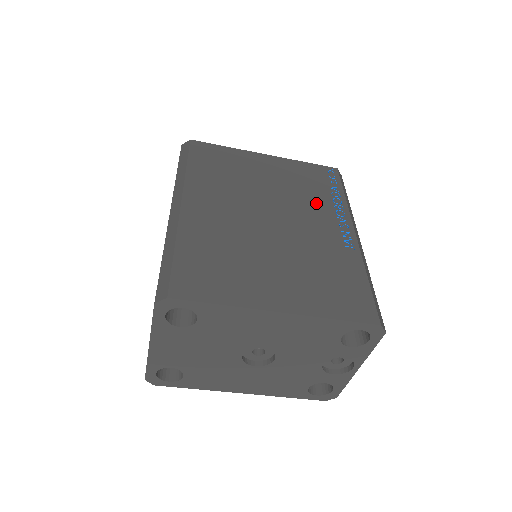
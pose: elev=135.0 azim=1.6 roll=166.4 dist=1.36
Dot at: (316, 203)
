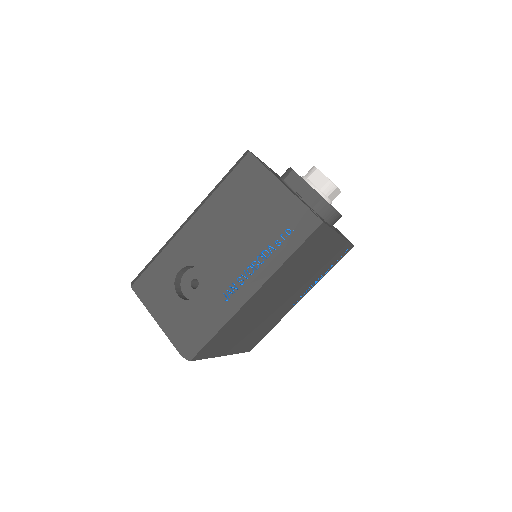
Dot at: (311, 281)
